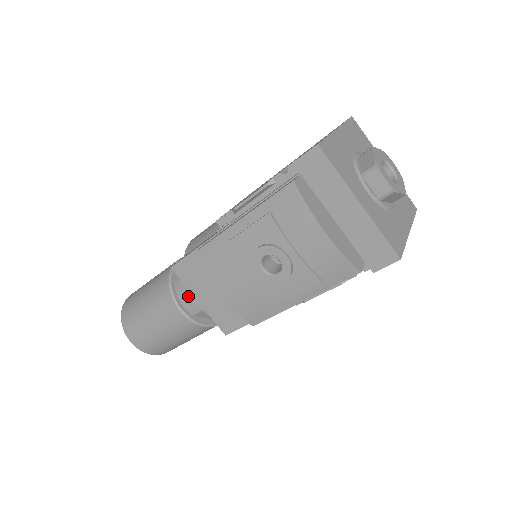
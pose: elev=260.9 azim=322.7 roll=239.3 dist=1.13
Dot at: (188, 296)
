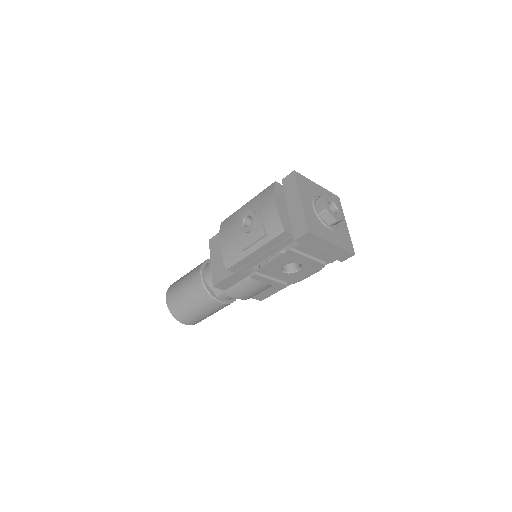
Dot at: (209, 267)
